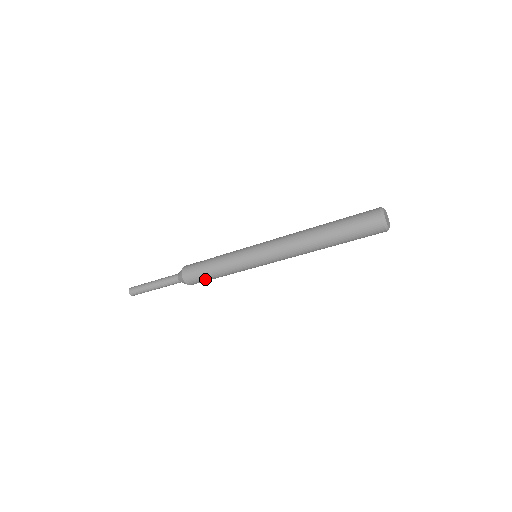
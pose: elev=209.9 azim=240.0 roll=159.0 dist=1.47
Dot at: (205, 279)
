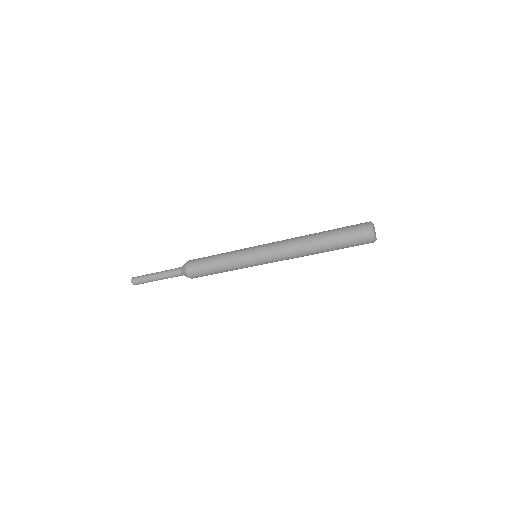
Dot at: (205, 270)
